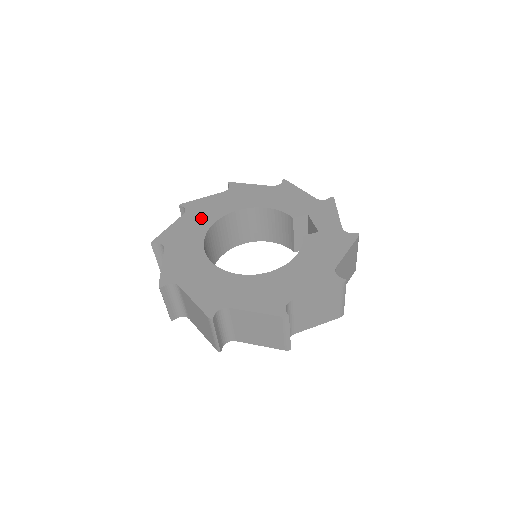
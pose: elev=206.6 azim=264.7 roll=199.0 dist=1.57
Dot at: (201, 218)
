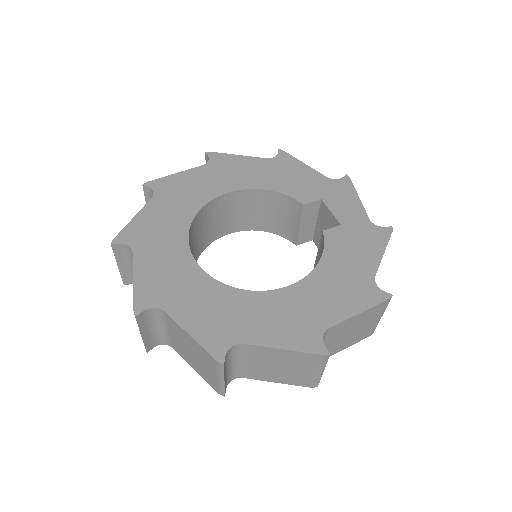
Dot at: (178, 204)
